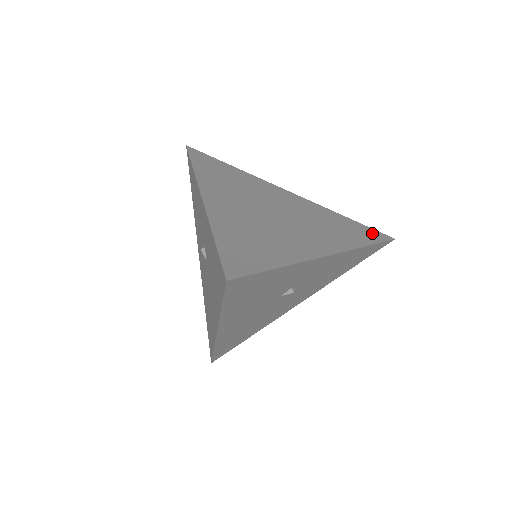
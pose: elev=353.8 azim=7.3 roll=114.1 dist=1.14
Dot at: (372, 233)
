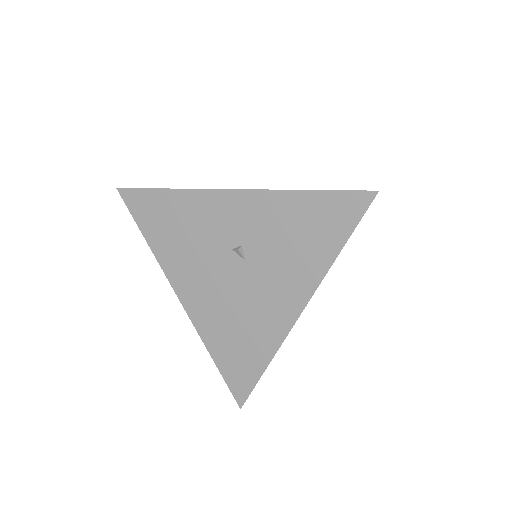
Dot at: occluded
